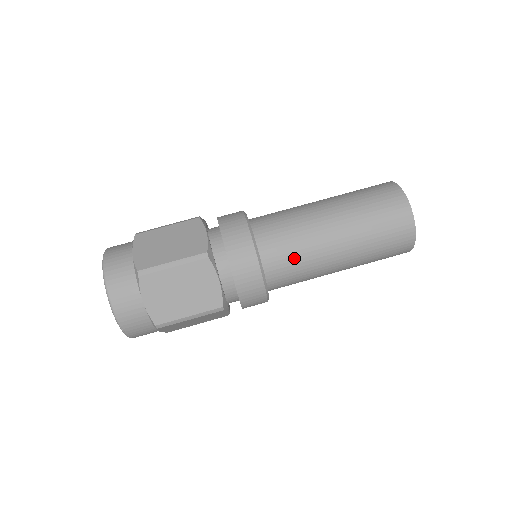
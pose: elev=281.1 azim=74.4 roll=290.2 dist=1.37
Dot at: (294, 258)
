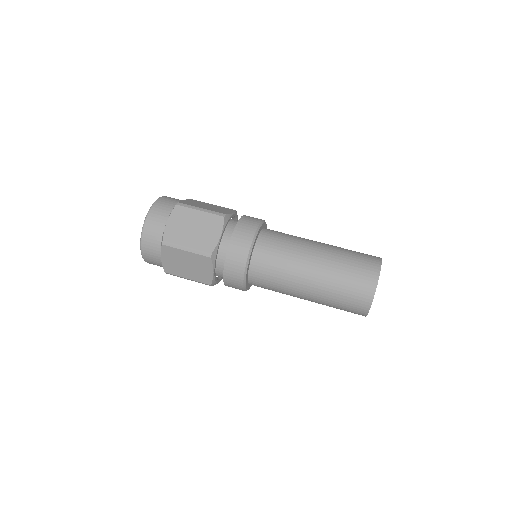
Dot at: (272, 283)
